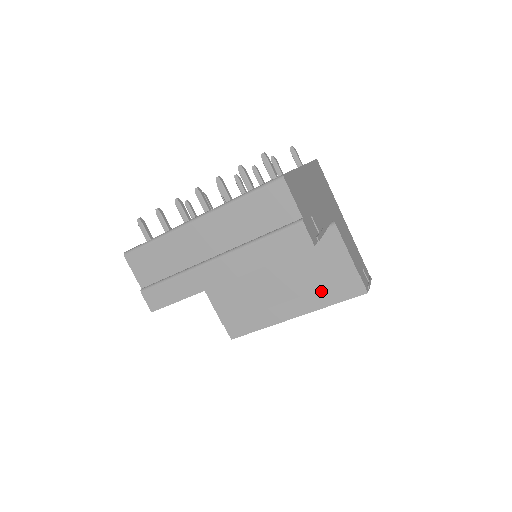
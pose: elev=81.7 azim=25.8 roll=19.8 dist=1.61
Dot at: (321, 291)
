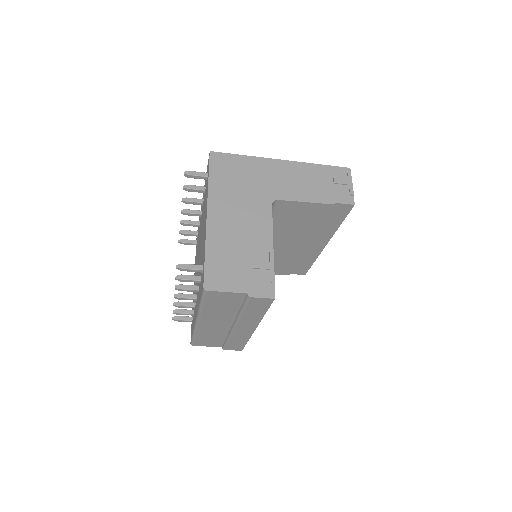
Dot at: (322, 226)
